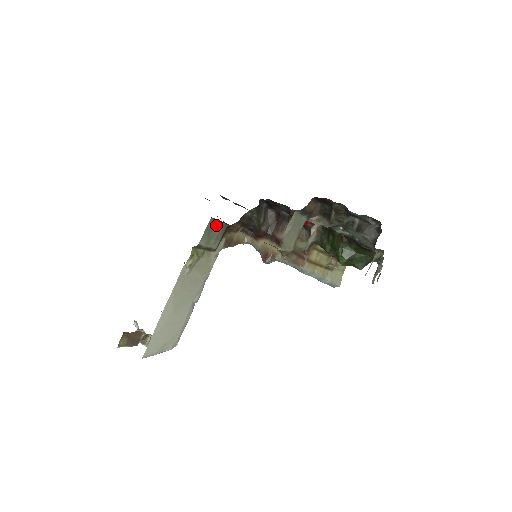
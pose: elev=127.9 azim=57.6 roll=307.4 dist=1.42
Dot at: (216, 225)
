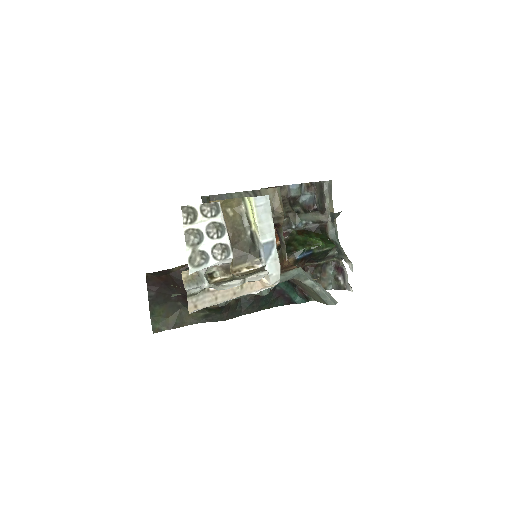
Dot at: occluded
